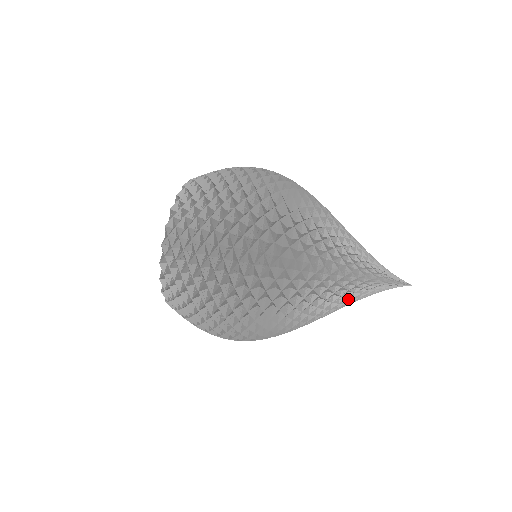
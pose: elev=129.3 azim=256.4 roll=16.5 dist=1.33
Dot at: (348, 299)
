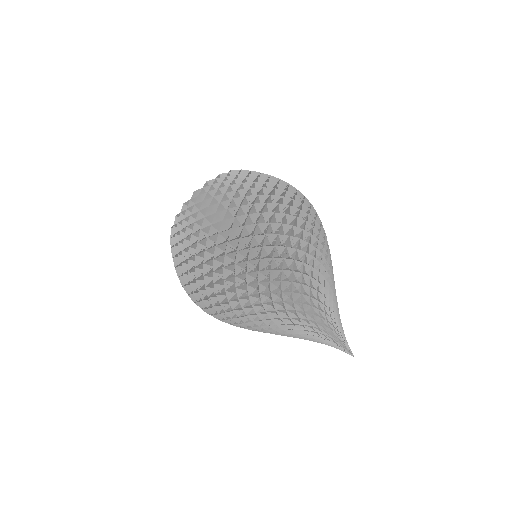
Dot at: (294, 336)
